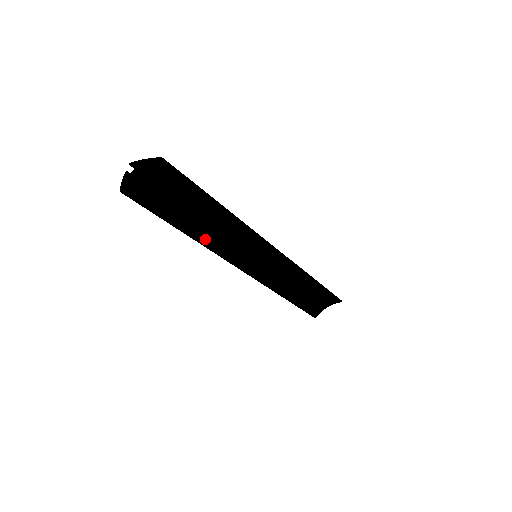
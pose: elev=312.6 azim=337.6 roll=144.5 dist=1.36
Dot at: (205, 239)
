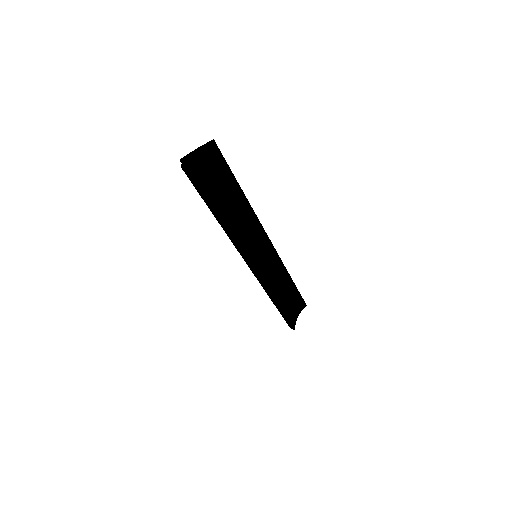
Dot at: (233, 230)
